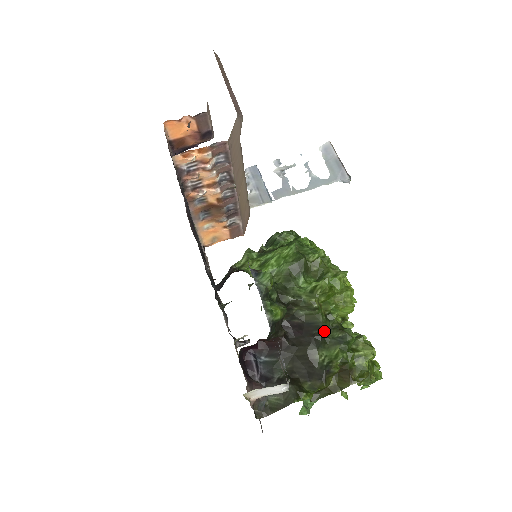
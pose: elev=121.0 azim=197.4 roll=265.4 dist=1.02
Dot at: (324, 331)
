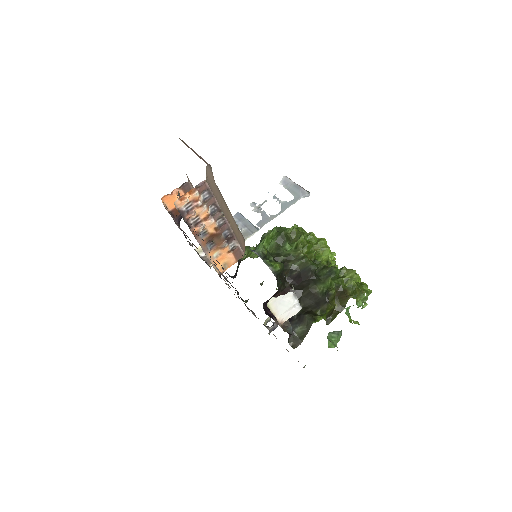
Dot at: (317, 274)
